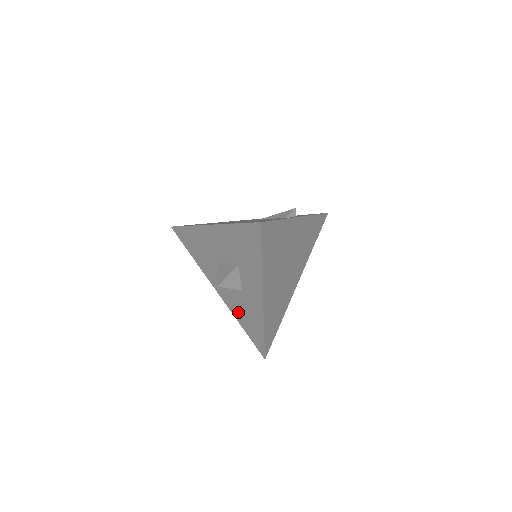
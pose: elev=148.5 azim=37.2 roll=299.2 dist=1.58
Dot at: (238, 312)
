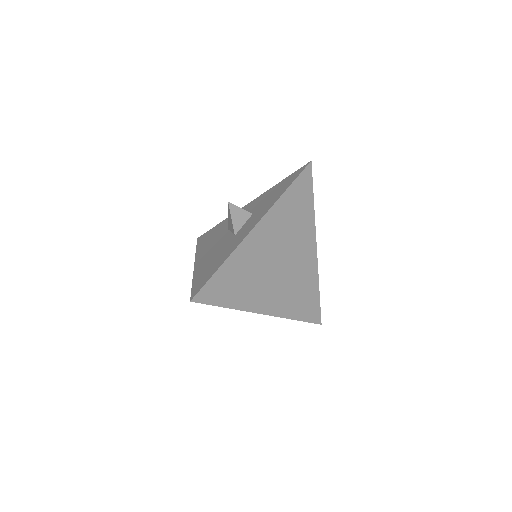
Dot at: (205, 266)
